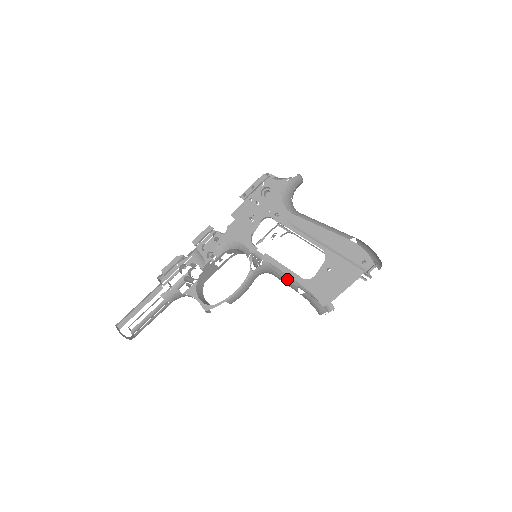
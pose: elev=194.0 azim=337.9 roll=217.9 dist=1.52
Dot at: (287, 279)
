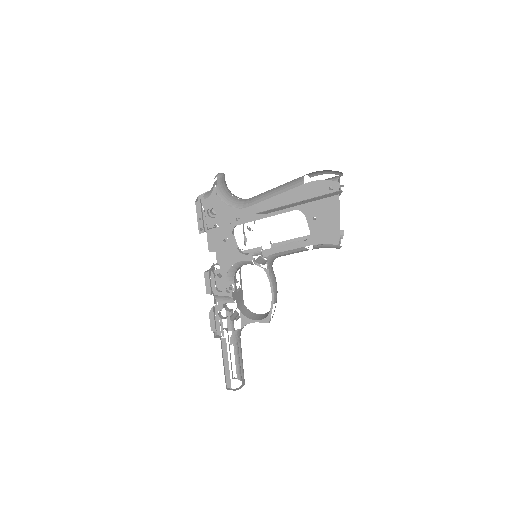
Dot at: (295, 252)
